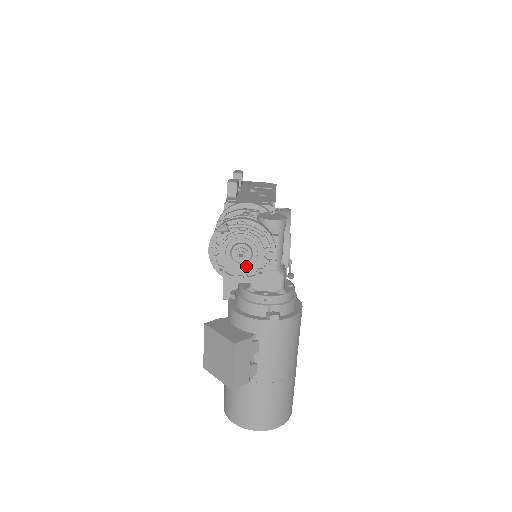
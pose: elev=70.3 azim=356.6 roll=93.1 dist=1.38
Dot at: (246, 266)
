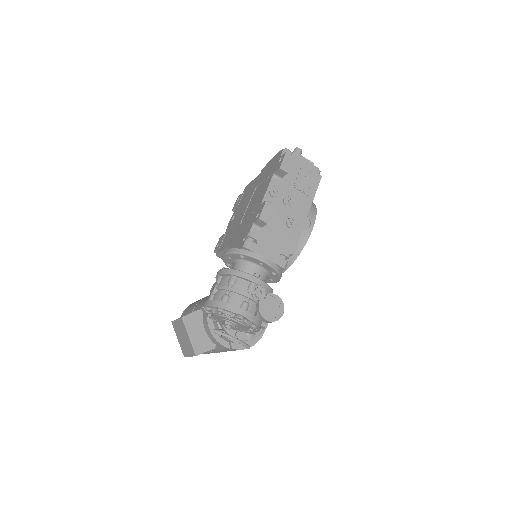
Dot at: occluded
